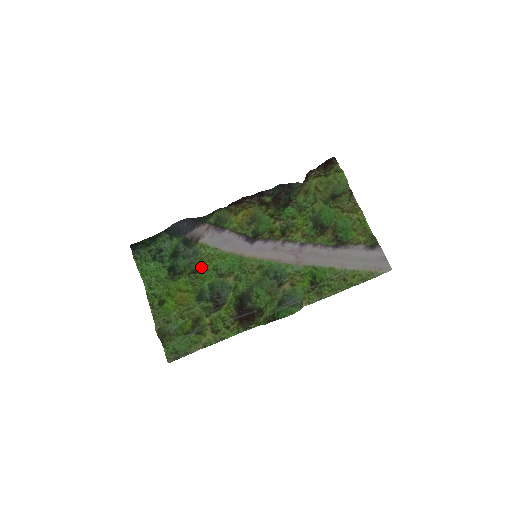
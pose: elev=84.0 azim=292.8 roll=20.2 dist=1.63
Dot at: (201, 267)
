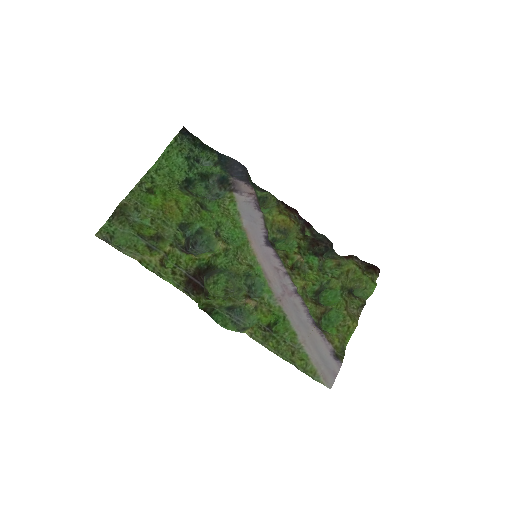
Dot at: (210, 210)
